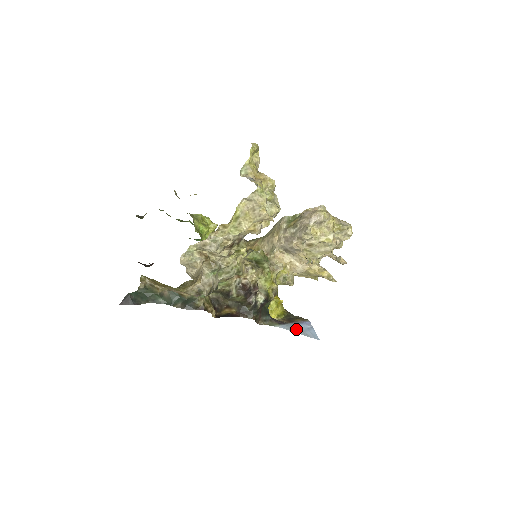
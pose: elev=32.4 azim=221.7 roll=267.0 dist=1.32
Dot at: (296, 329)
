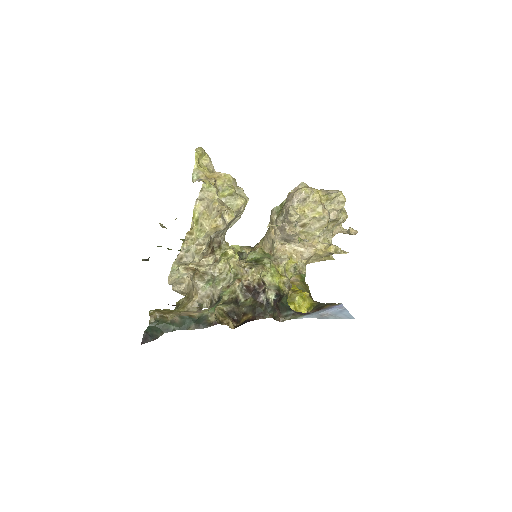
Dot at: (324, 315)
